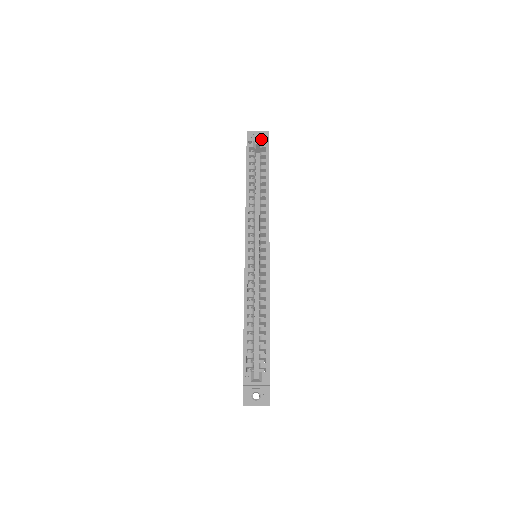
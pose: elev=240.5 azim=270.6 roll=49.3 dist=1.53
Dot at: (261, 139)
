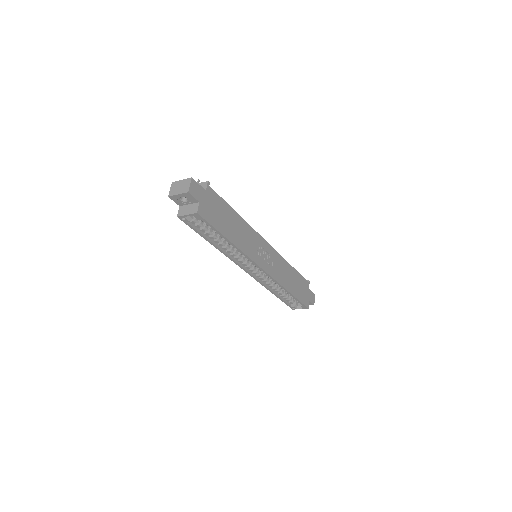
Dot at: (190, 215)
